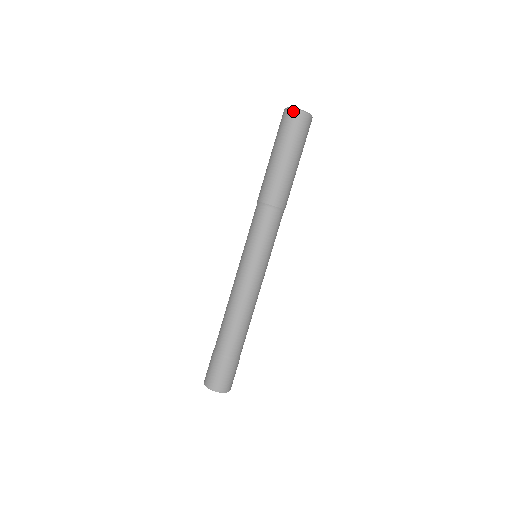
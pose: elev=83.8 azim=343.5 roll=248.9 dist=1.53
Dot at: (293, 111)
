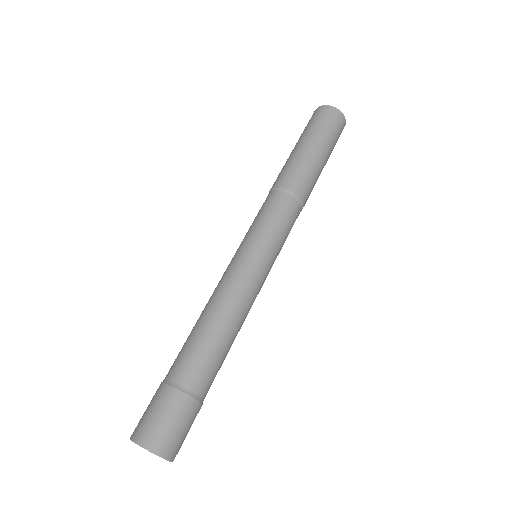
Dot at: (319, 108)
